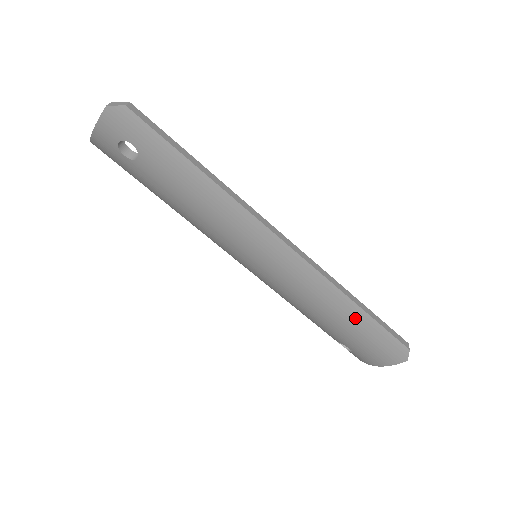
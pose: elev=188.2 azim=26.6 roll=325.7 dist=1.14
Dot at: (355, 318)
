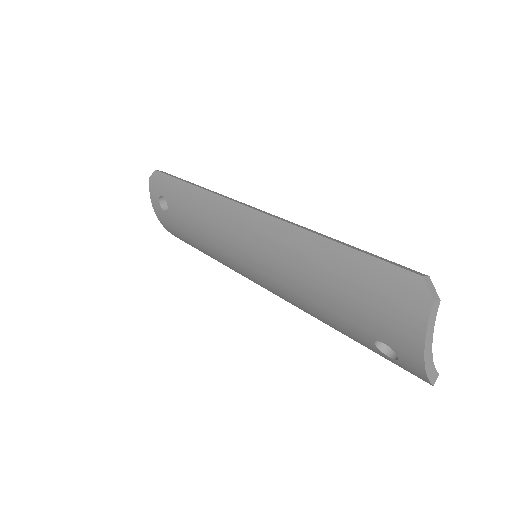
Dot at: (336, 261)
